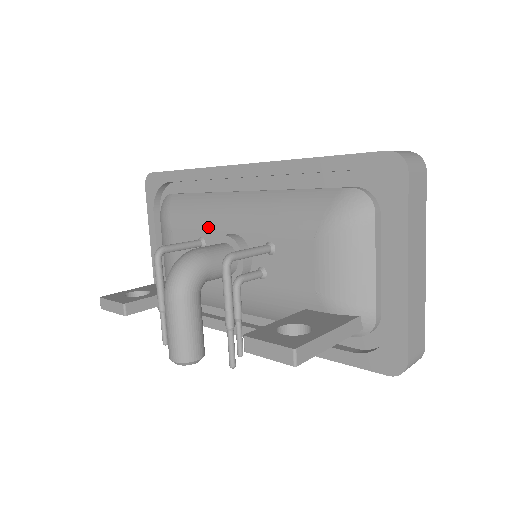
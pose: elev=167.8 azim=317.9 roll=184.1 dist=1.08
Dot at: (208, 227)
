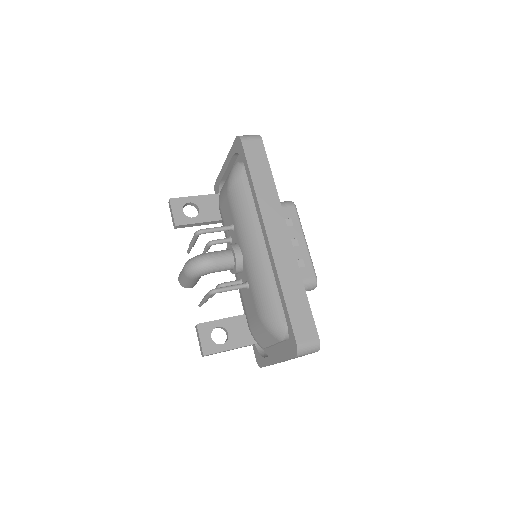
Dot at: (238, 230)
